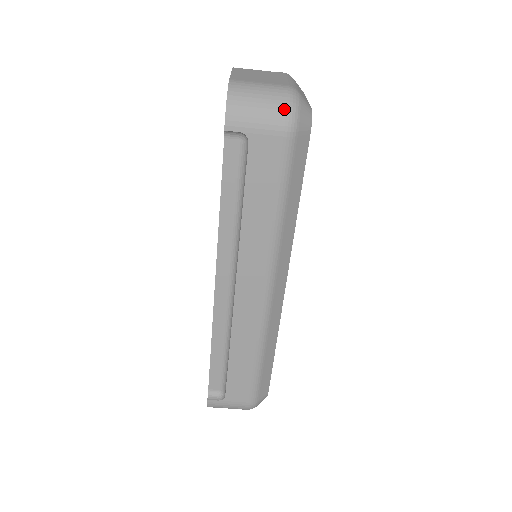
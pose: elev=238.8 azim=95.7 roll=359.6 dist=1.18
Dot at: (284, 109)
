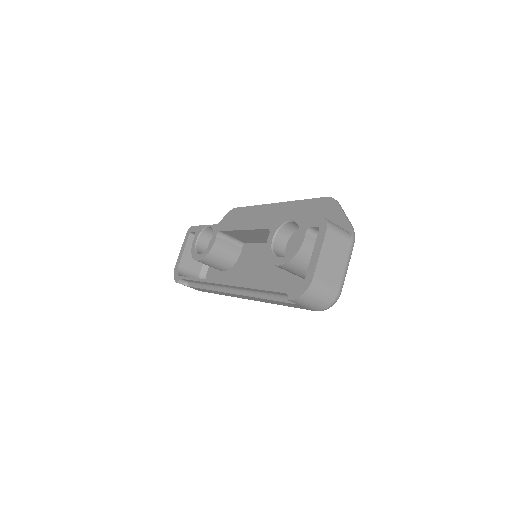
Dot at: (324, 307)
